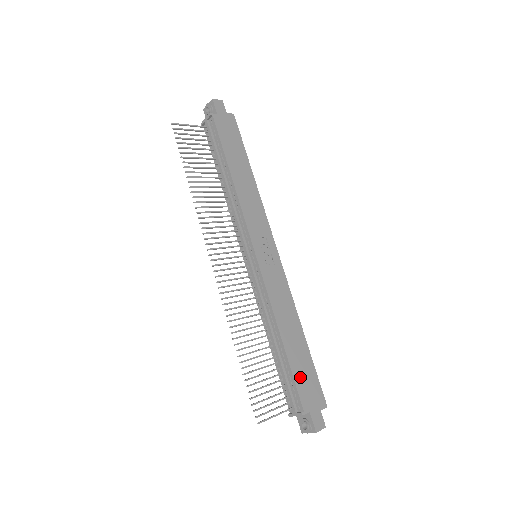
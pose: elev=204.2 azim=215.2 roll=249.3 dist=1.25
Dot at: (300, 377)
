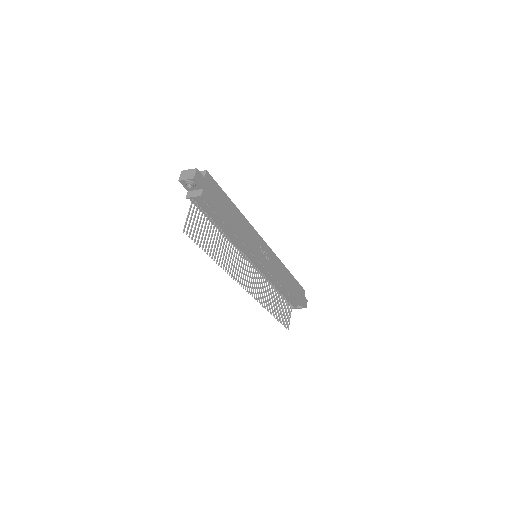
Dot at: (296, 294)
